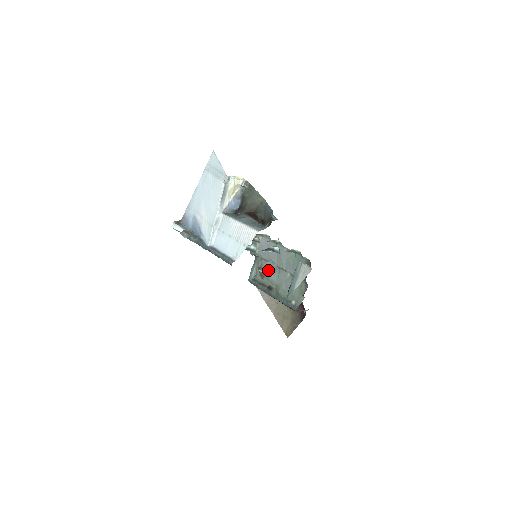
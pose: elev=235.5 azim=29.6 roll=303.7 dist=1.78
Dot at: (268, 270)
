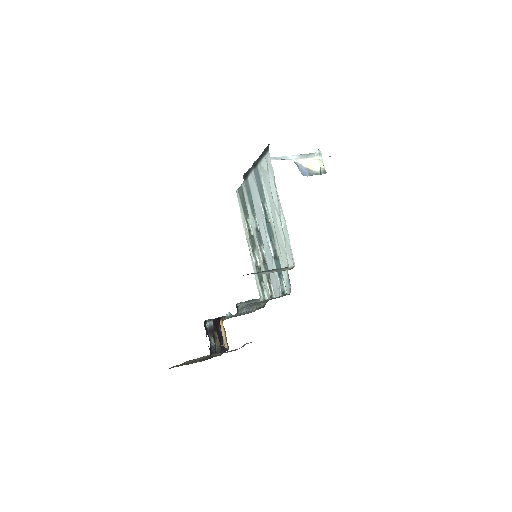
Dot at: occluded
